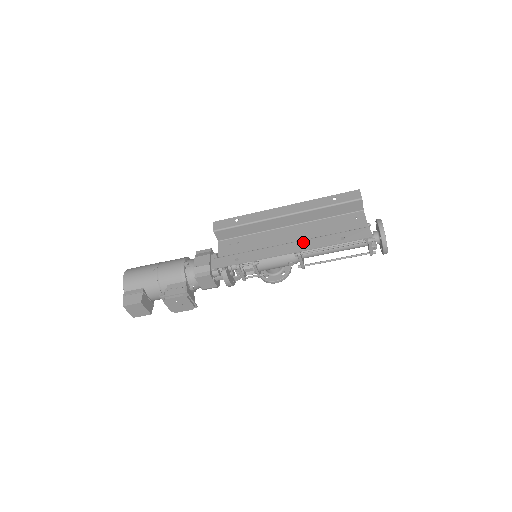
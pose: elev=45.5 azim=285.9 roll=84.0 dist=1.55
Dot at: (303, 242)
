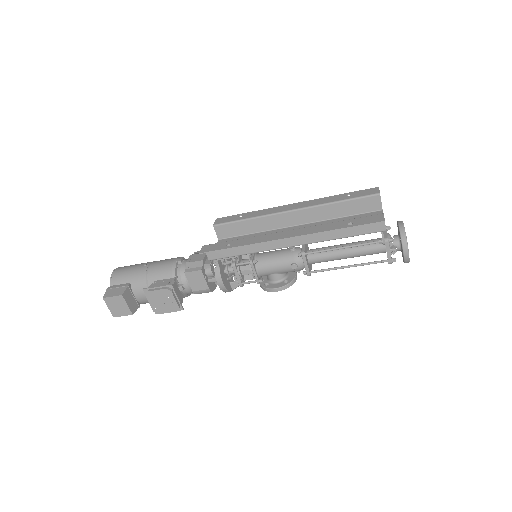
Dot at: (305, 228)
